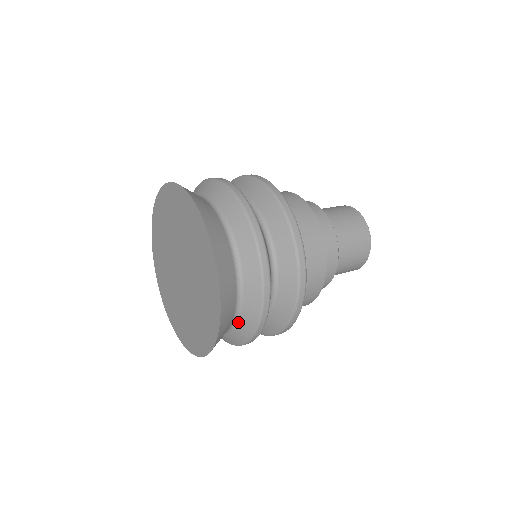
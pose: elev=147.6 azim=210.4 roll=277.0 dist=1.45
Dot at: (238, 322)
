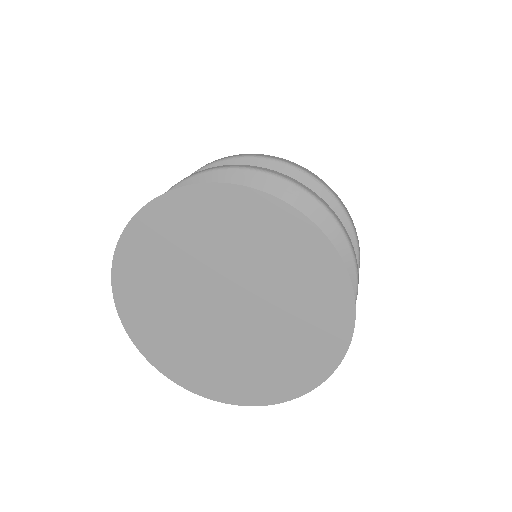
Dot at: occluded
